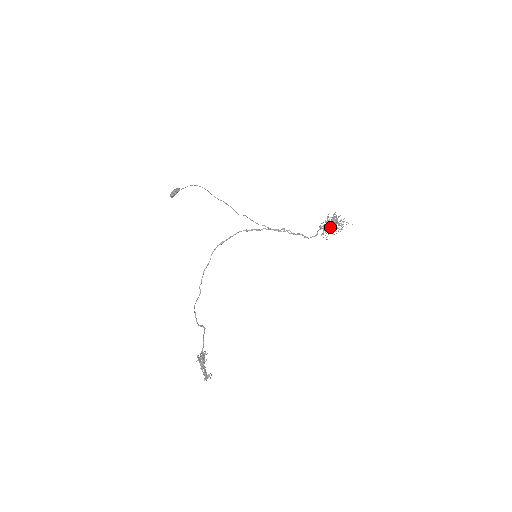
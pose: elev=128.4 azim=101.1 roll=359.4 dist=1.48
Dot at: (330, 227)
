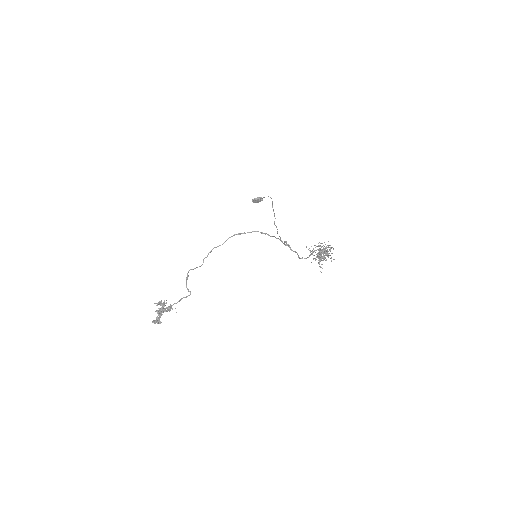
Dot at: (318, 254)
